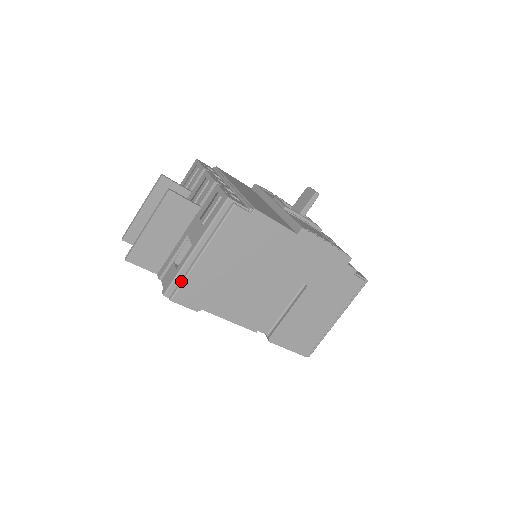
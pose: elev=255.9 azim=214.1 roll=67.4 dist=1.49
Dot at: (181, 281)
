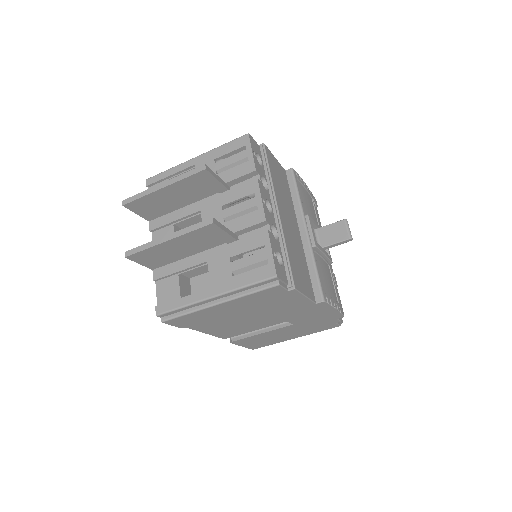
Dot at: (182, 313)
